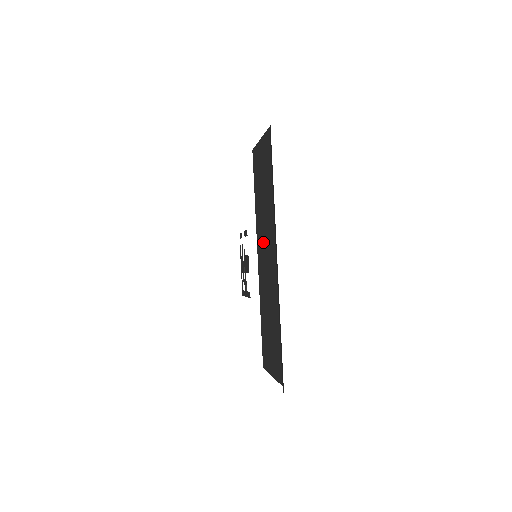
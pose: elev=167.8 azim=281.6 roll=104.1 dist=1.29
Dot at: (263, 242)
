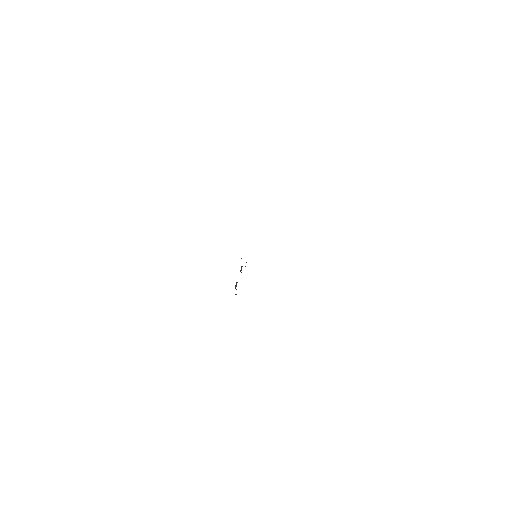
Dot at: occluded
